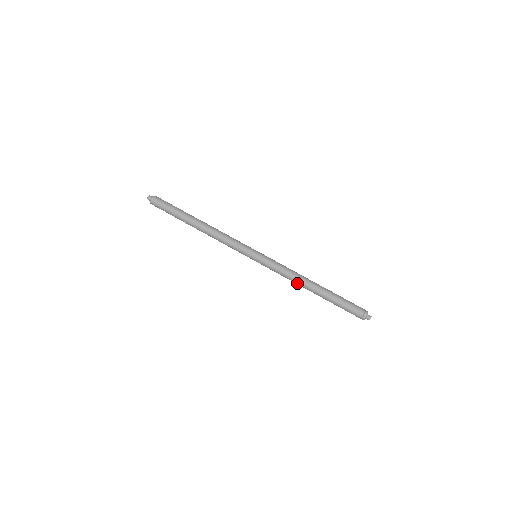
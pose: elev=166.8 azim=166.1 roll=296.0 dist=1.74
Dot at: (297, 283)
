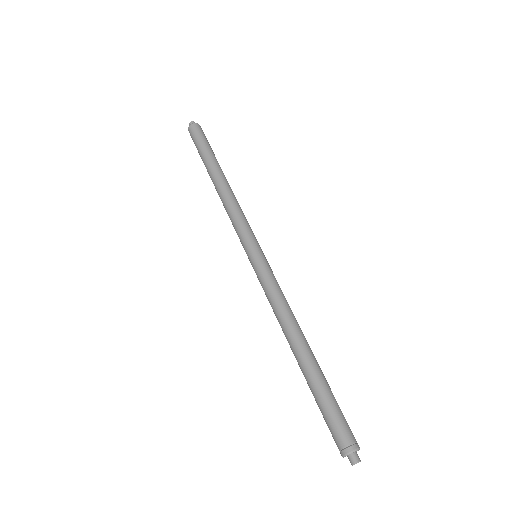
Dot at: (283, 324)
